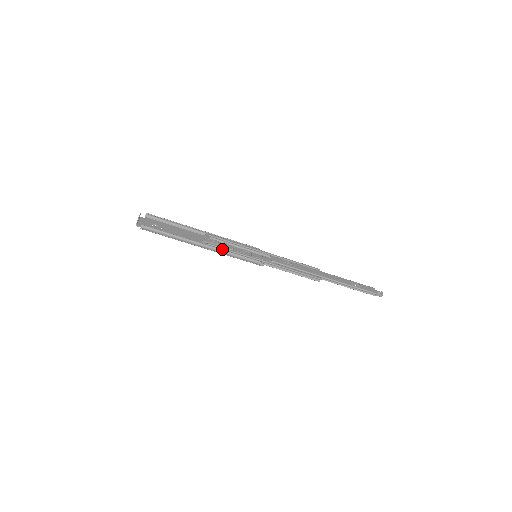
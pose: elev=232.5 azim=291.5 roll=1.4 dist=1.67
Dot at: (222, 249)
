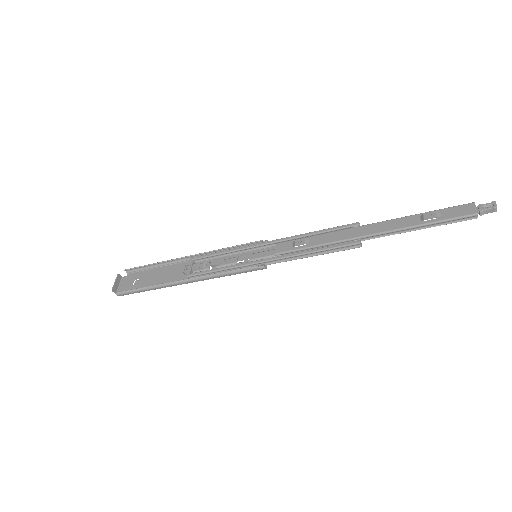
Dot at: (207, 273)
